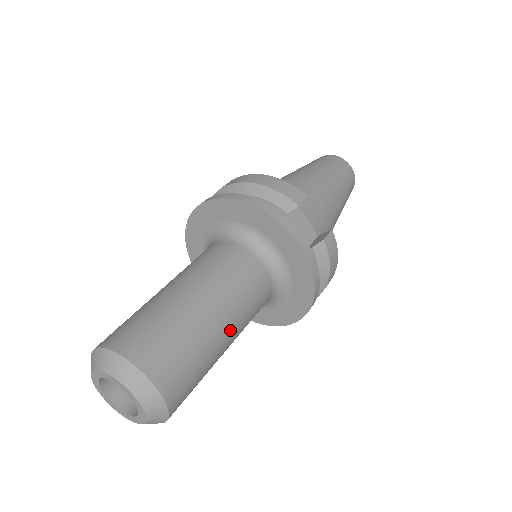
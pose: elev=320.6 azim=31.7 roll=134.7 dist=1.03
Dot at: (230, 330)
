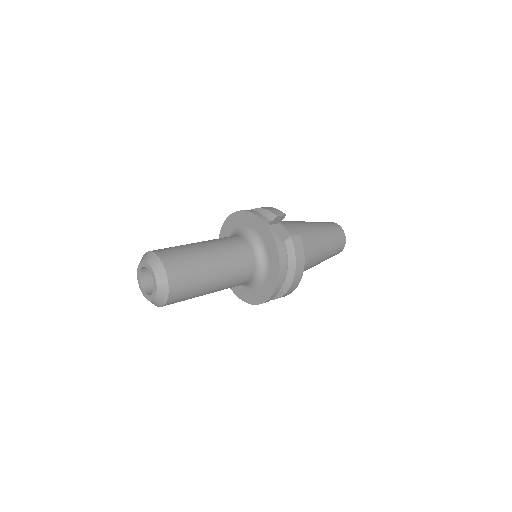
Dot at: (219, 267)
